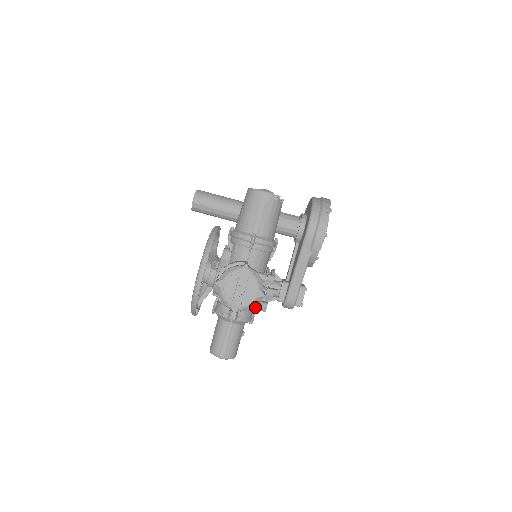
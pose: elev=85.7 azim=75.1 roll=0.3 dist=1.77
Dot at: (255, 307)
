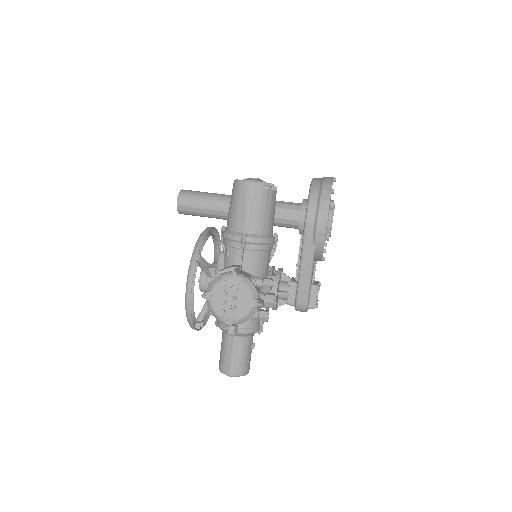
Dot at: (254, 317)
